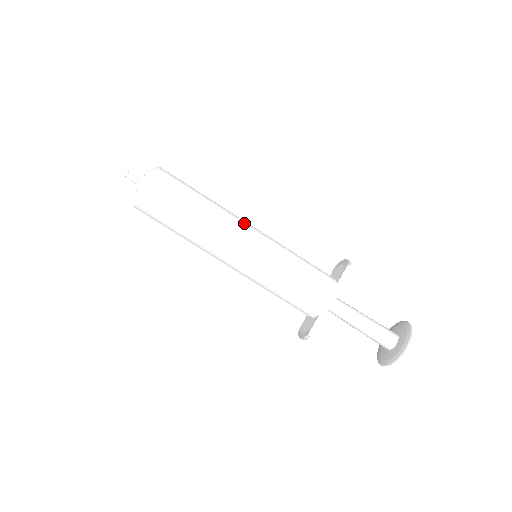
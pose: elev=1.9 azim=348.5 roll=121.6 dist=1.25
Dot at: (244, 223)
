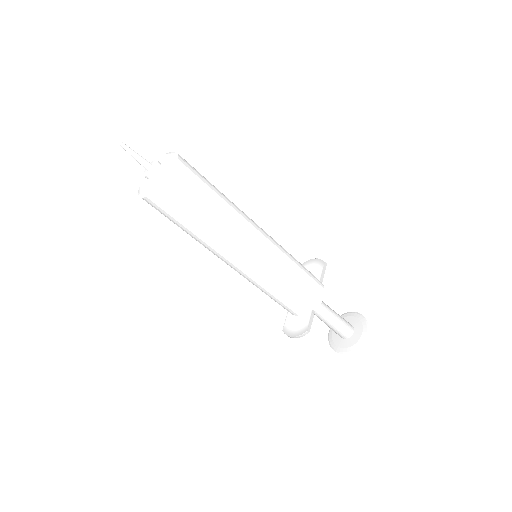
Dot at: (253, 221)
